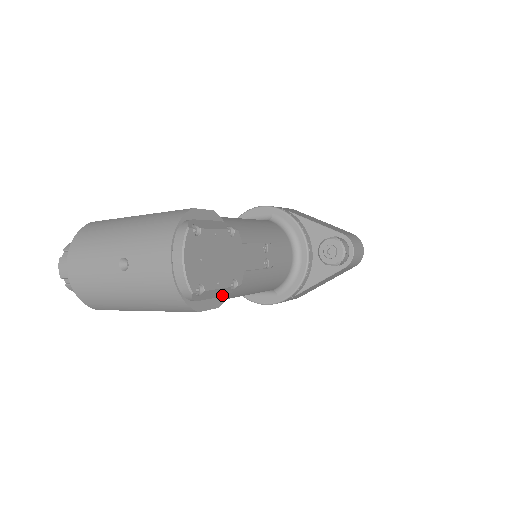
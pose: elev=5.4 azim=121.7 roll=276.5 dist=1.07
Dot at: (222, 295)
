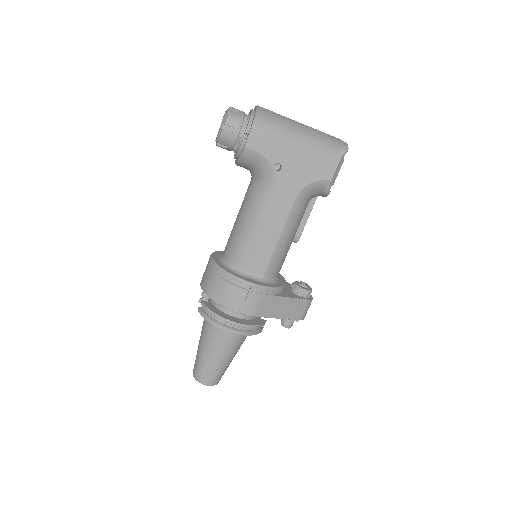
Dot at: (331, 181)
